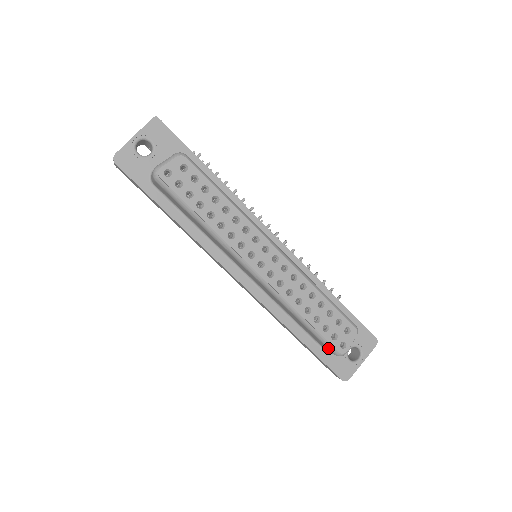
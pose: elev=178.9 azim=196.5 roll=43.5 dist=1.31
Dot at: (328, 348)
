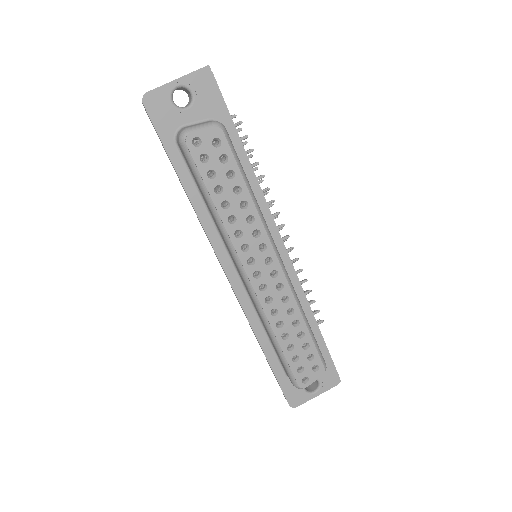
Dot at: (289, 376)
